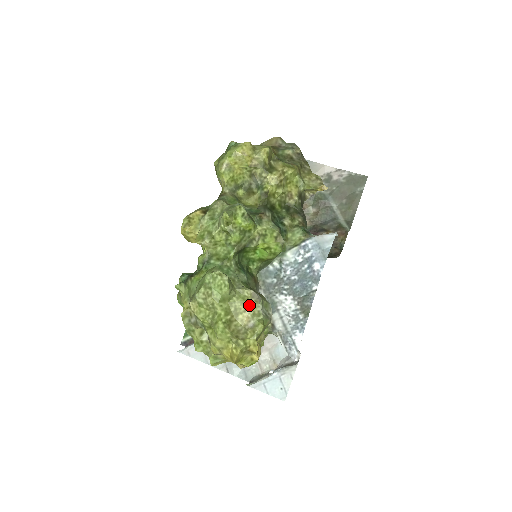
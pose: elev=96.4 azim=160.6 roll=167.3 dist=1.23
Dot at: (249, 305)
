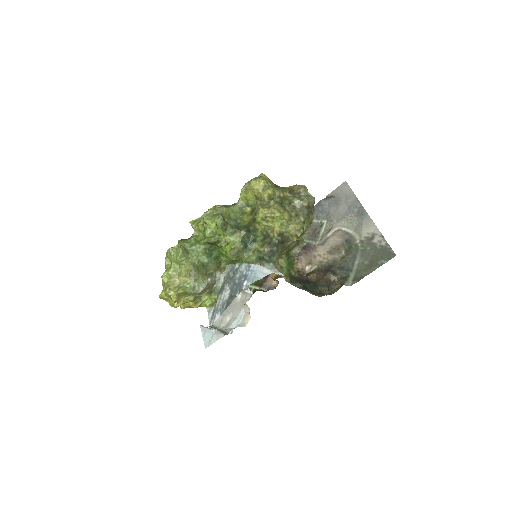
Dot at: (187, 275)
